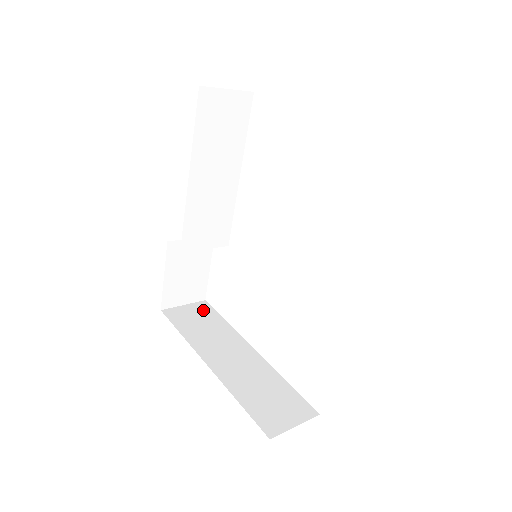
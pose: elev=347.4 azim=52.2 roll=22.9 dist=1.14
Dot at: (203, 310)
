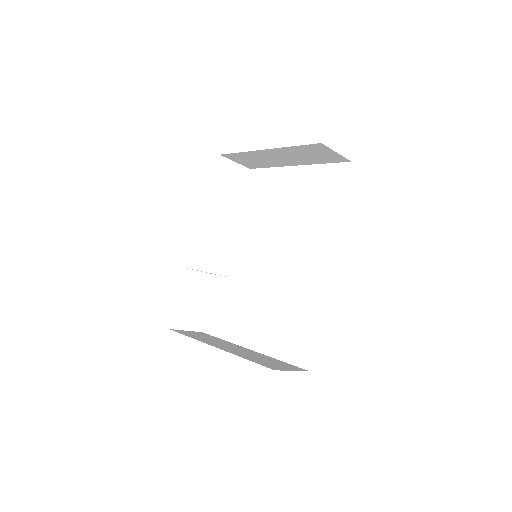
Dot at: (202, 334)
